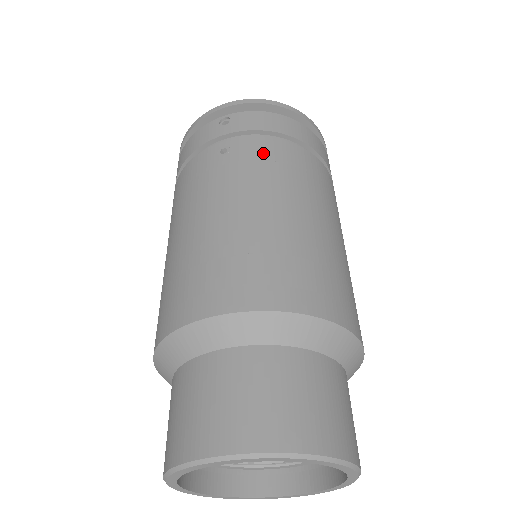
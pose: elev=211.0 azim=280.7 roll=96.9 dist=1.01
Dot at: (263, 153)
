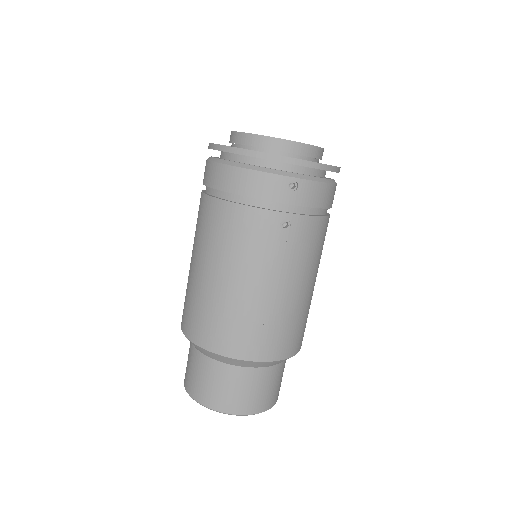
Dot at: (309, 235)
